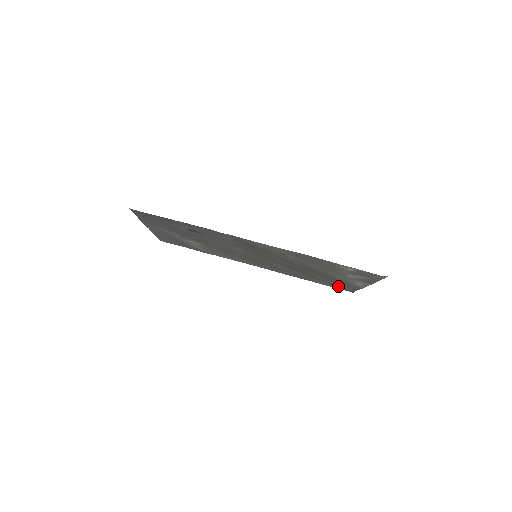
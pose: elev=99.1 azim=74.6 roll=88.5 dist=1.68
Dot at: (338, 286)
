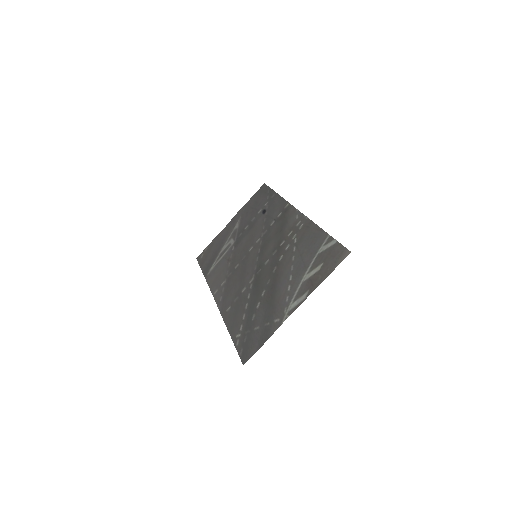
Dot at: (250, 338)
